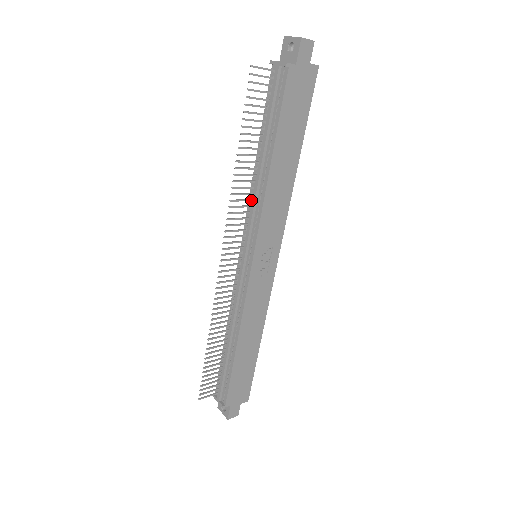
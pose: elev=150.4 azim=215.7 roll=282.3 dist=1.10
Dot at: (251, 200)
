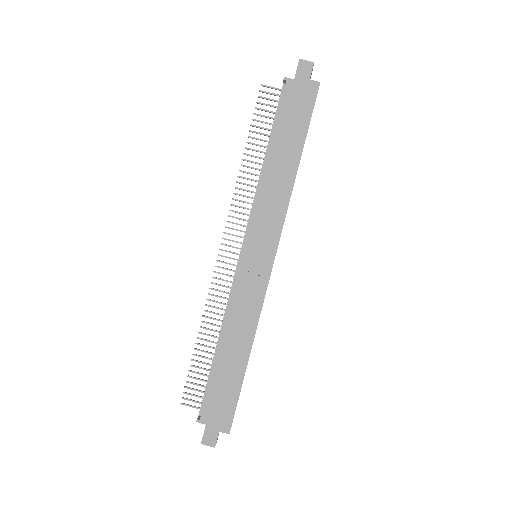
Dot at: occluded
